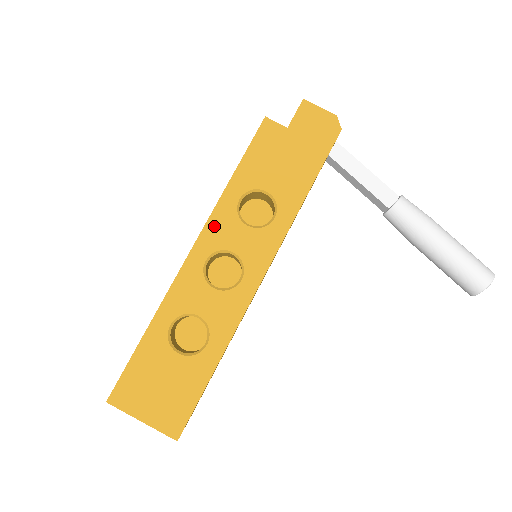
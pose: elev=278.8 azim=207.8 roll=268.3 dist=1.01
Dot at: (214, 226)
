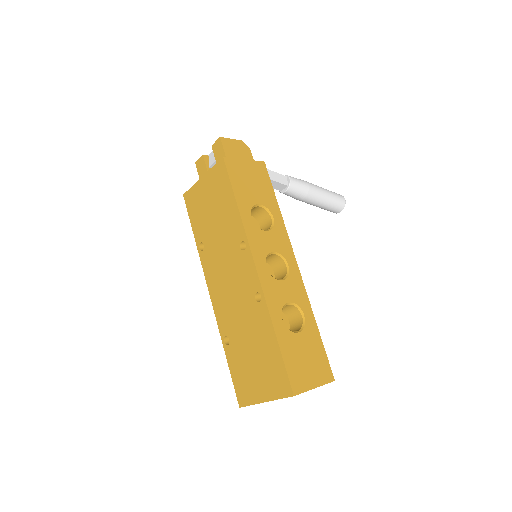
Dot at: (254, 243)
